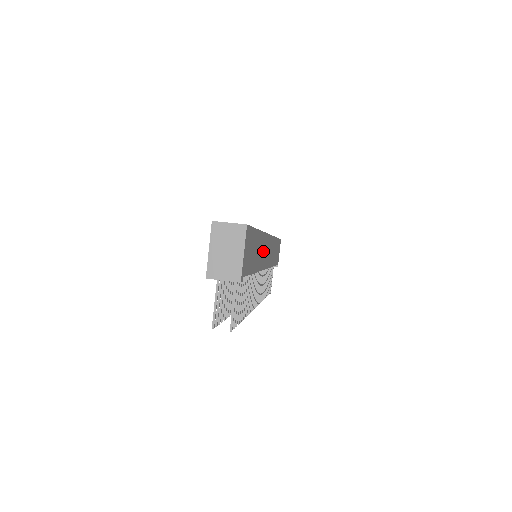
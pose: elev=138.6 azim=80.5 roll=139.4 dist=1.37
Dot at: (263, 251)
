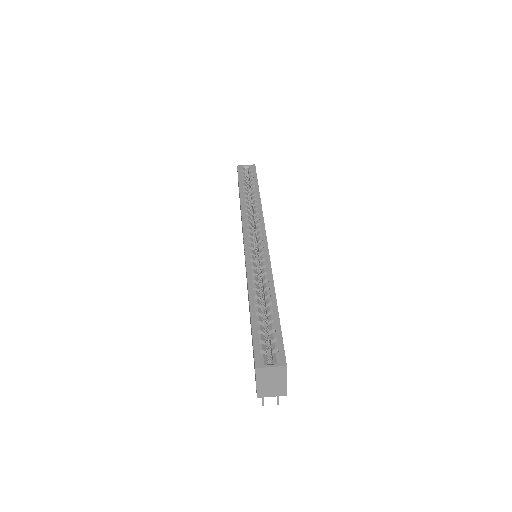
Dot at: occluded
